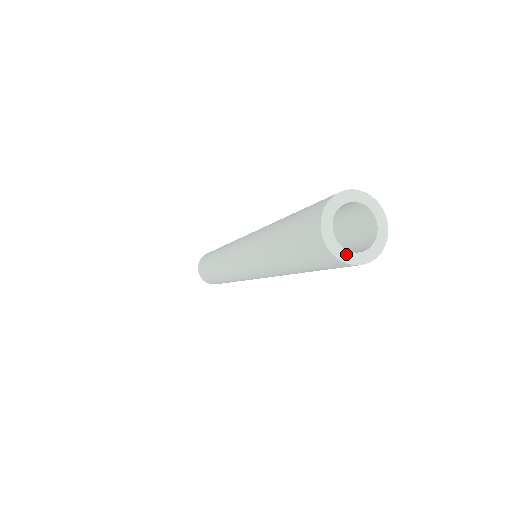
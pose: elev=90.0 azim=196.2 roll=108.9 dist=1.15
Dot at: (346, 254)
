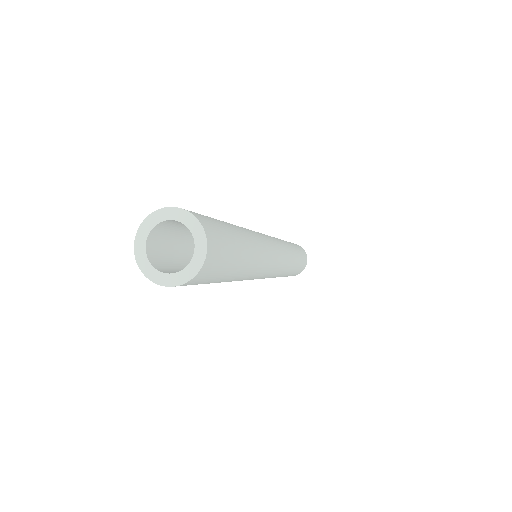
Dot at: (181, 275)
